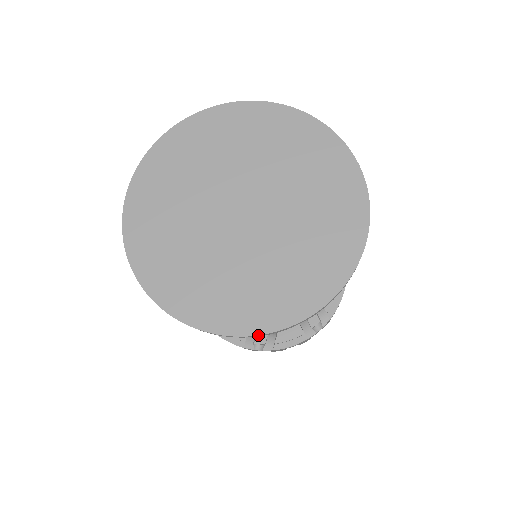
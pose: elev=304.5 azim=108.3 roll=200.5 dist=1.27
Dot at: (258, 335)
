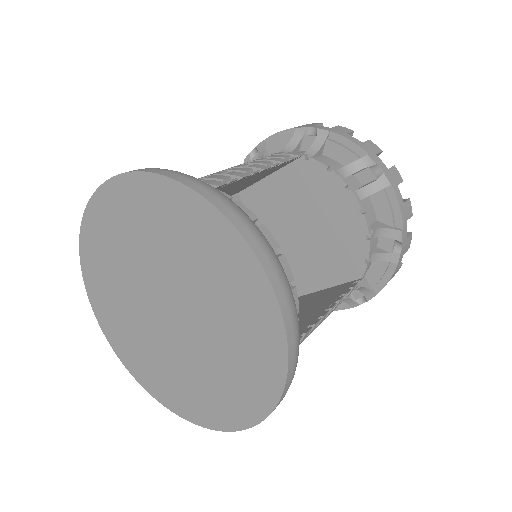
Dot at: (132, 374)
